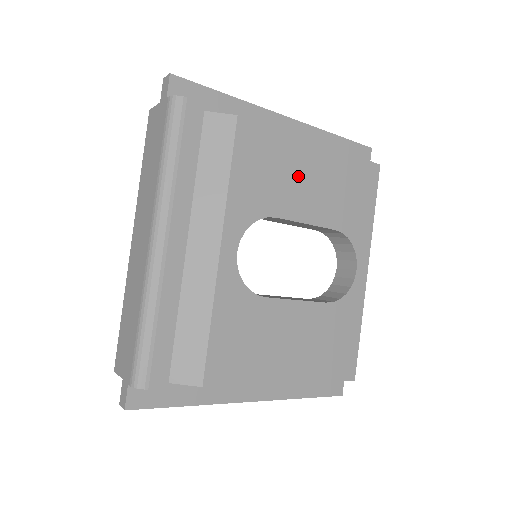
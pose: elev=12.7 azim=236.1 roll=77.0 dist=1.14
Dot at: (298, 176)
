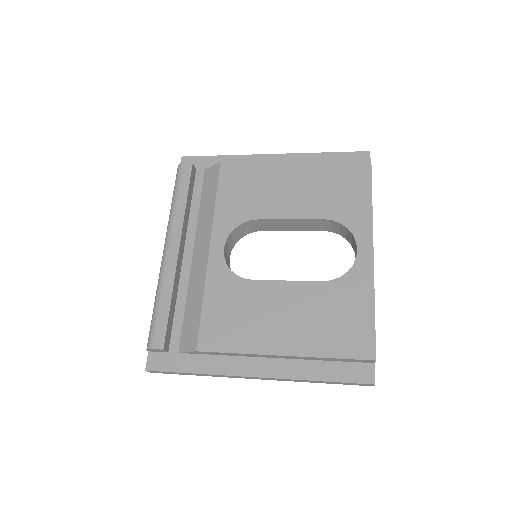
Dot at: (277, 187)
